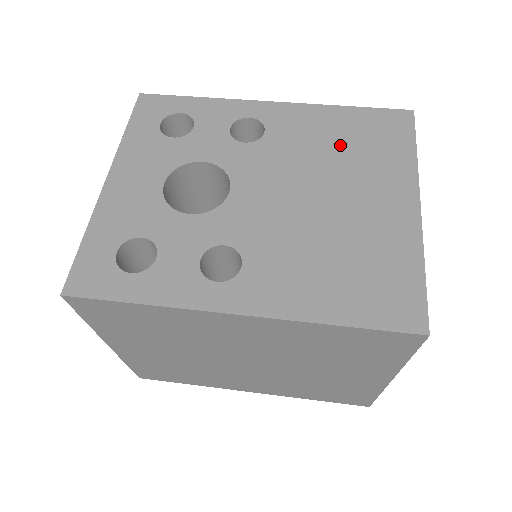
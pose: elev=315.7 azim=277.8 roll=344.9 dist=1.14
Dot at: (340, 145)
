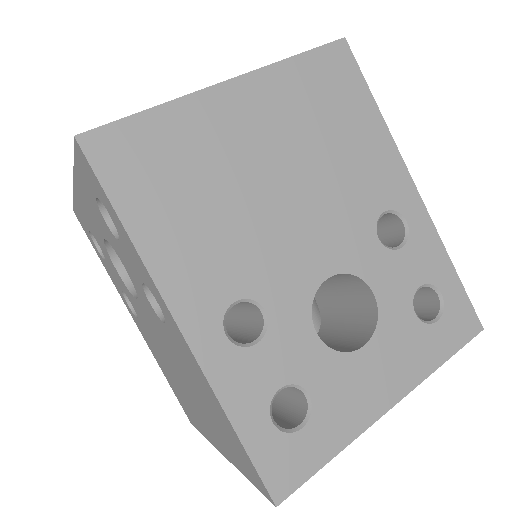
Dot at: (206, 404)
